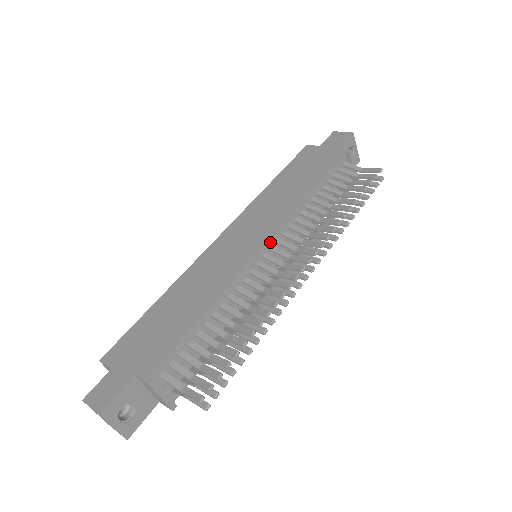
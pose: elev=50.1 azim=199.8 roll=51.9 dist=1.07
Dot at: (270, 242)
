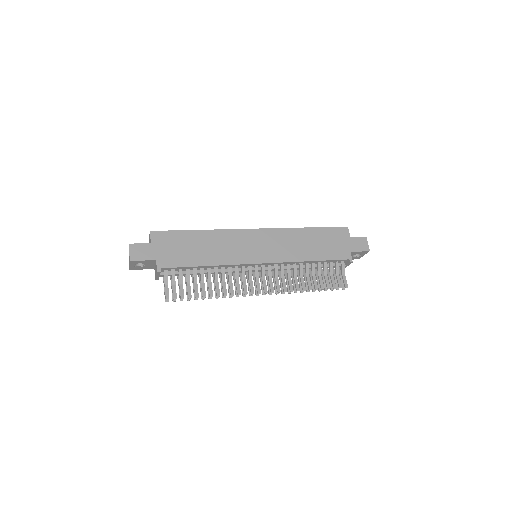
Dot at: (265, 264)
